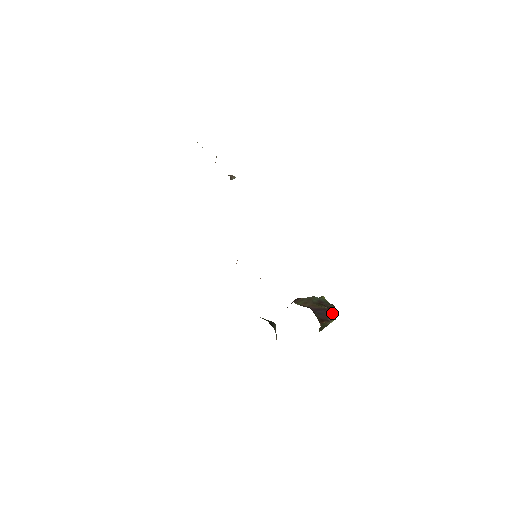
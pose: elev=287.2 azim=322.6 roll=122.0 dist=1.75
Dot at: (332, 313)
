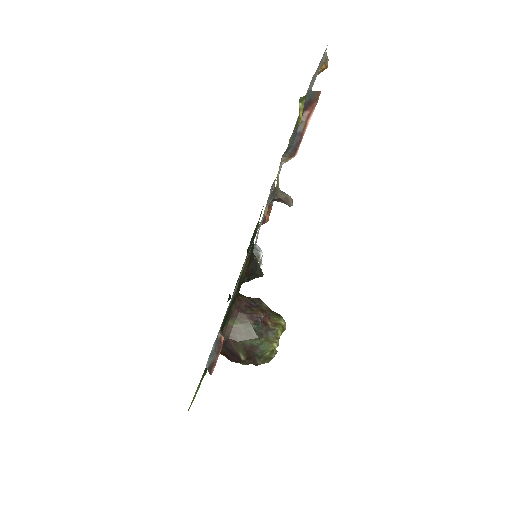
Dot at: (249, 362)
